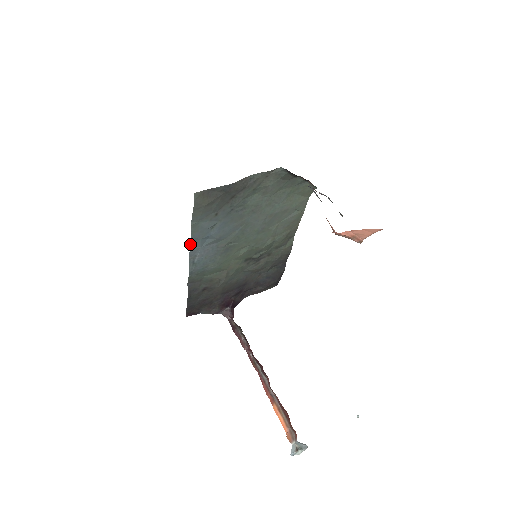
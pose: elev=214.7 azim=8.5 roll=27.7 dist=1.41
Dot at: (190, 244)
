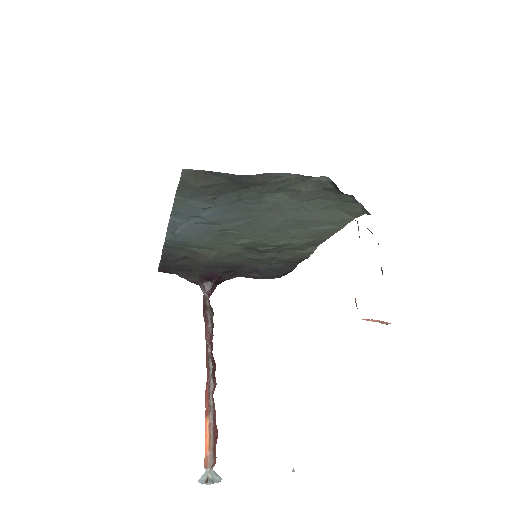
Dot at: (171, 215)
